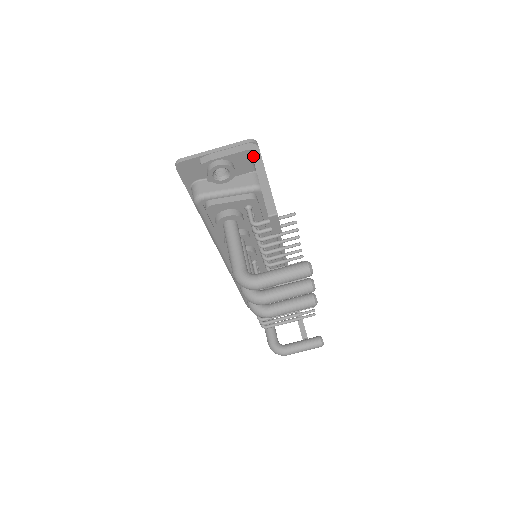
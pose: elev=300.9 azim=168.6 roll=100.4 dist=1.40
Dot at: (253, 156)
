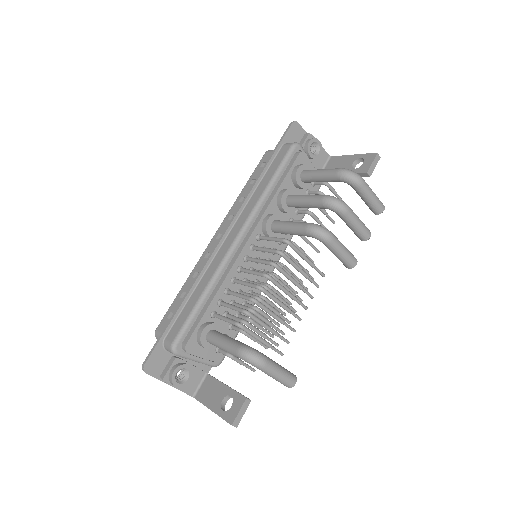
Dot at: (336, 156)
